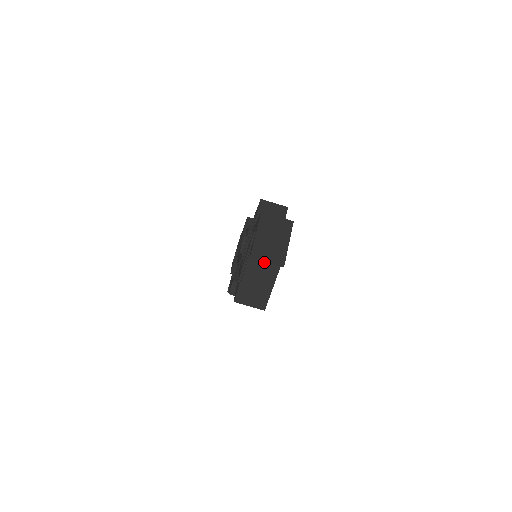
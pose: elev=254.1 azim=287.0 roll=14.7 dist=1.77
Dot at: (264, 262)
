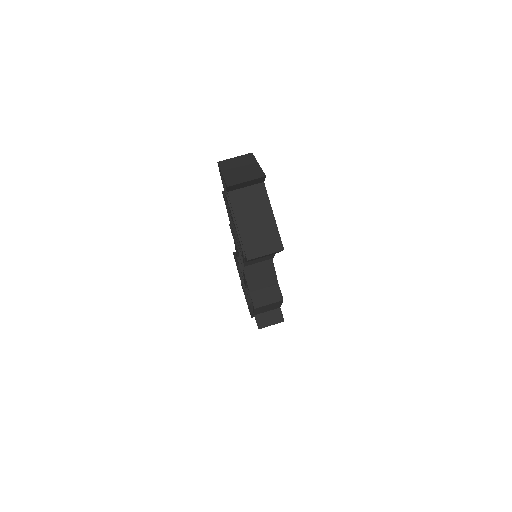
Dot at: (248, 198)
